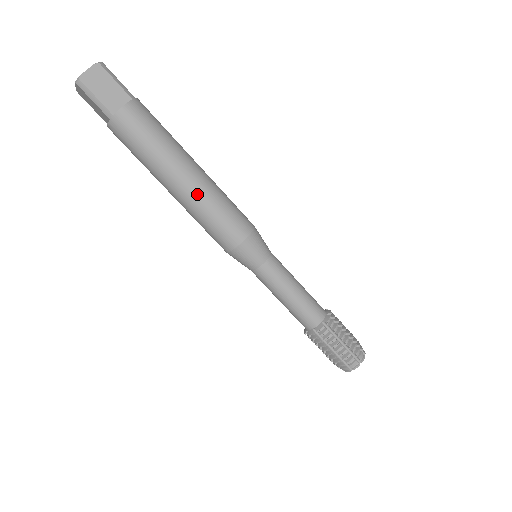
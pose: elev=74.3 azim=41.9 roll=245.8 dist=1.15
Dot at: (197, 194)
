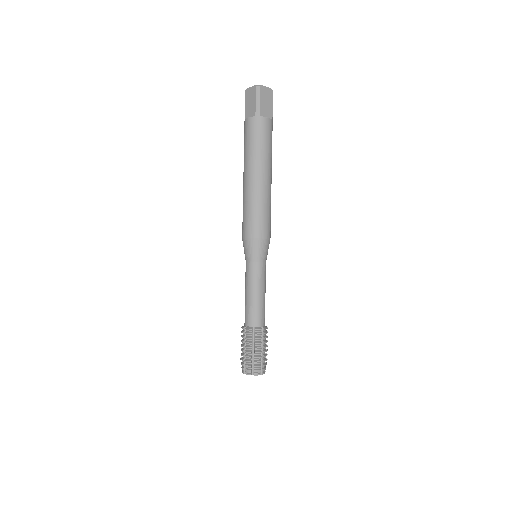
Dot at: (263, 192)
